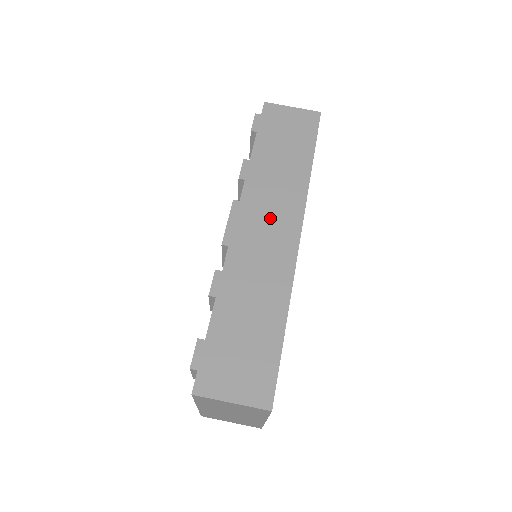
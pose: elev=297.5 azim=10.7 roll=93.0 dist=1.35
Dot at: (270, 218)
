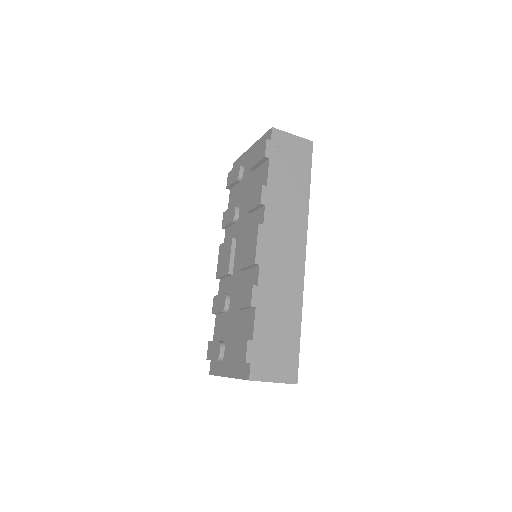
Dot at: (285, 240)
